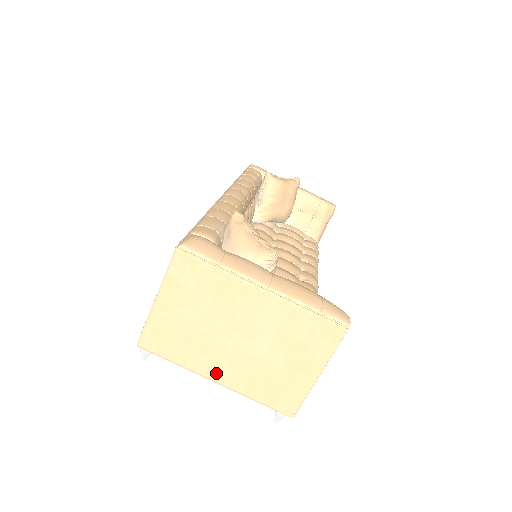
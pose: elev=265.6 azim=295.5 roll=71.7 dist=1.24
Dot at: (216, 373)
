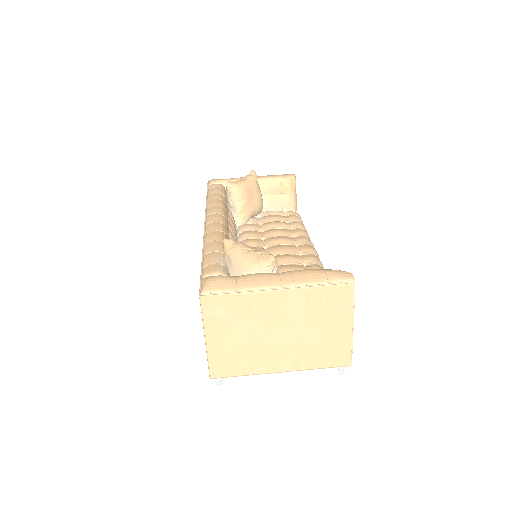
Dot at: (278, 366)
